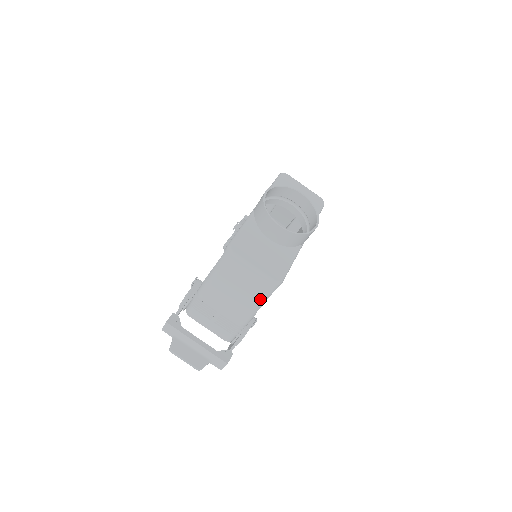
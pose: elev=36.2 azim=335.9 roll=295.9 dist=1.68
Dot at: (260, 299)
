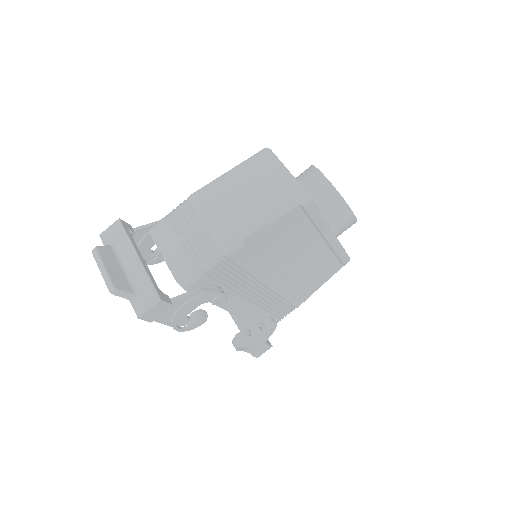
Dot at: (272, 209)
